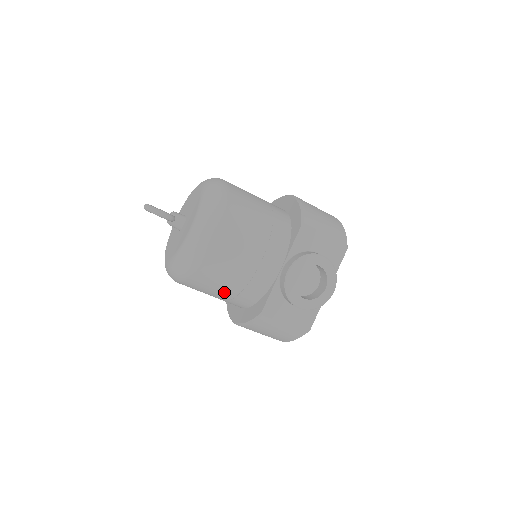
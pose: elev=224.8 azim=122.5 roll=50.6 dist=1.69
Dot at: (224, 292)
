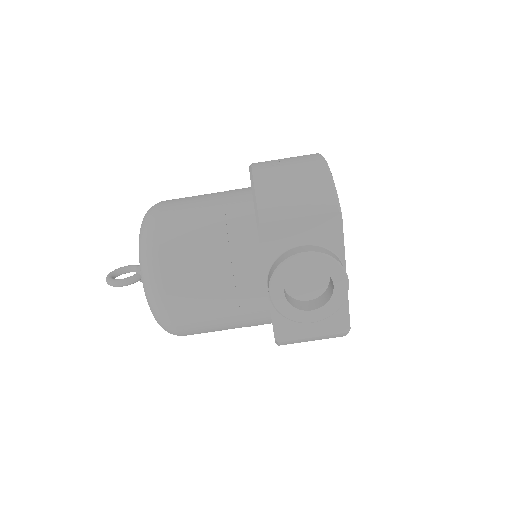
Dot at: (229, 328)
